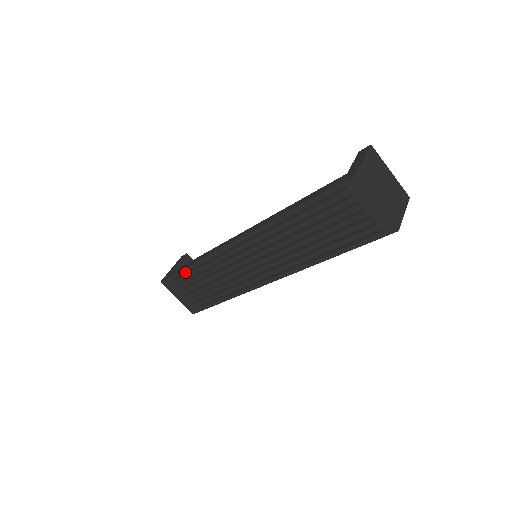
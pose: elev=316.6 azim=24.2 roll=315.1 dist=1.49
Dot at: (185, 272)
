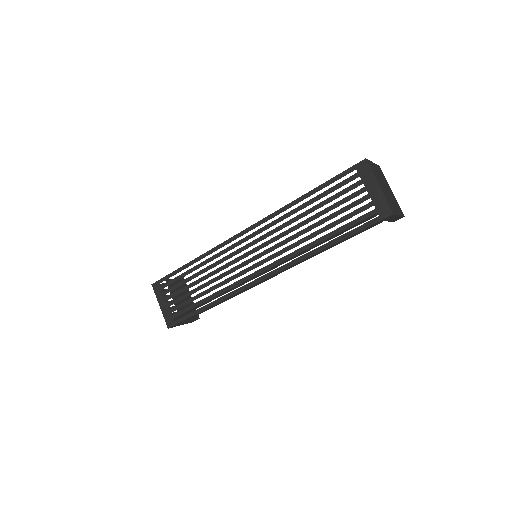
Dot at: occluded
